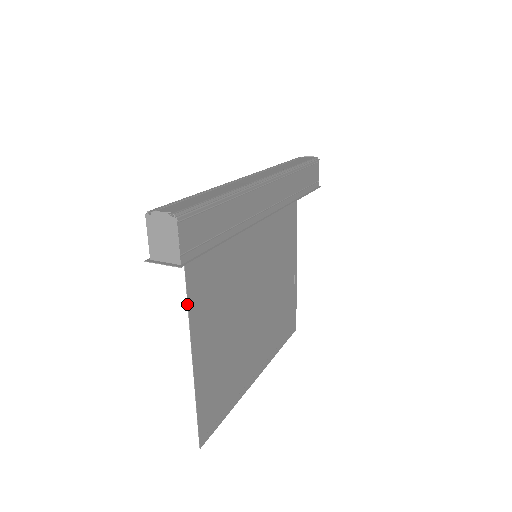
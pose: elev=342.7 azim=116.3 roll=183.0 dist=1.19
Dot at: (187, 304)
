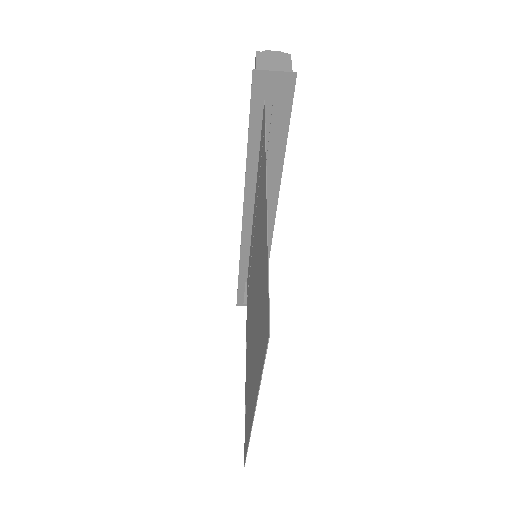
Dot at: (265, 147)
